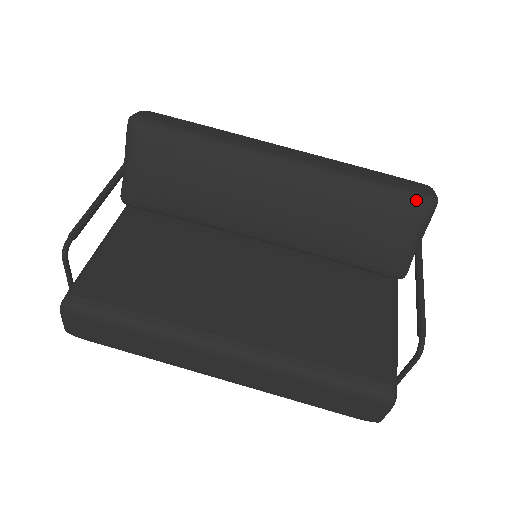
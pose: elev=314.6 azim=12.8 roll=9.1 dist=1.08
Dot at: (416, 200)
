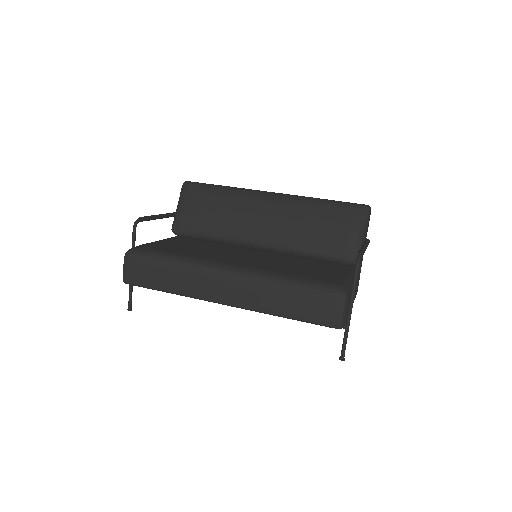
Dot at: (355, 206)
